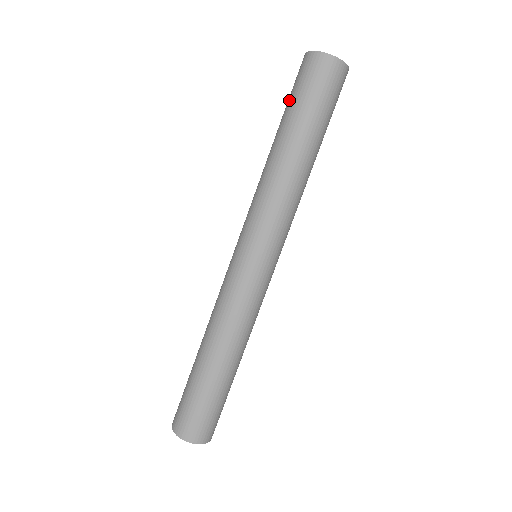
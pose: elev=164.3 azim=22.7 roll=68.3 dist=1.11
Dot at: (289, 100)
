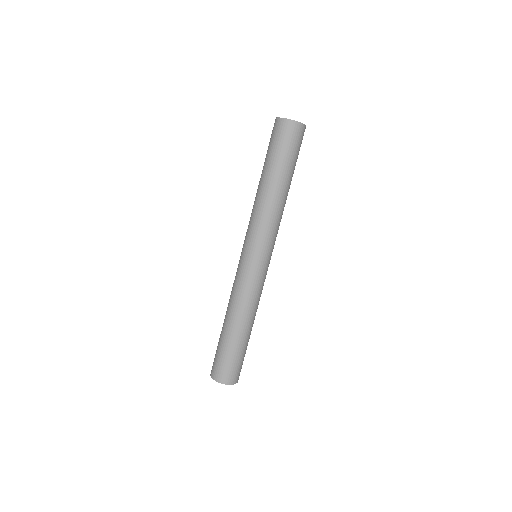
Dot at: (272, 151)
